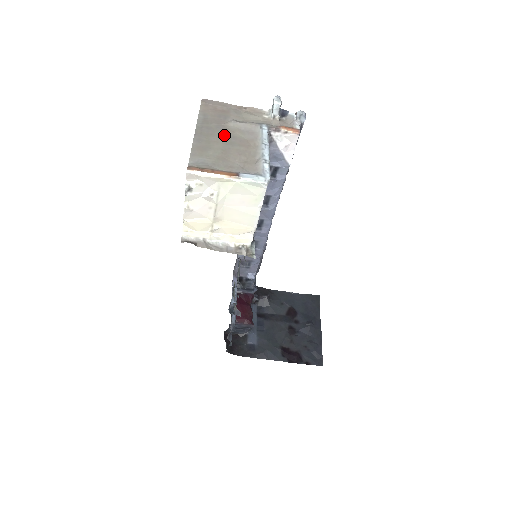
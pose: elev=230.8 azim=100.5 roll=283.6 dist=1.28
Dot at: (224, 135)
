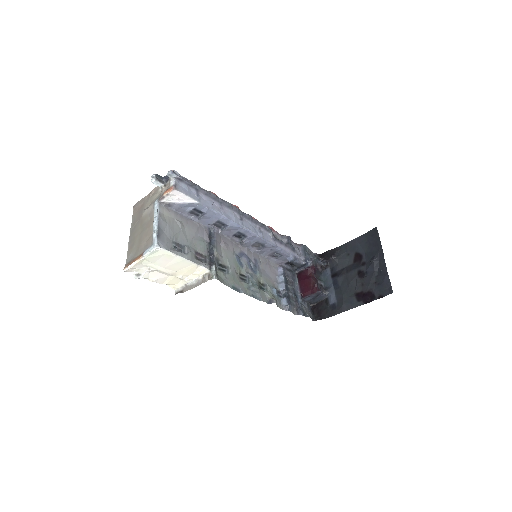
Dot at: (140, 227)
